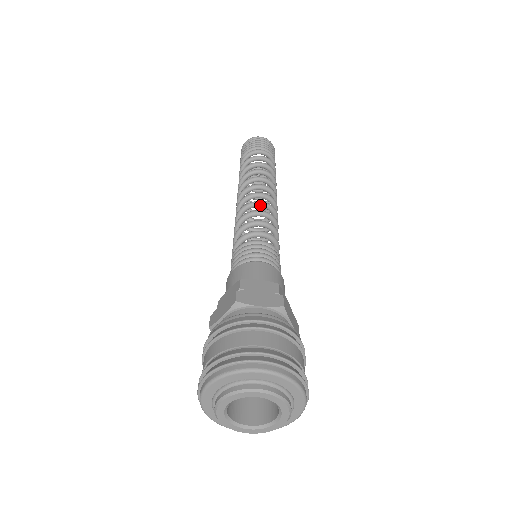
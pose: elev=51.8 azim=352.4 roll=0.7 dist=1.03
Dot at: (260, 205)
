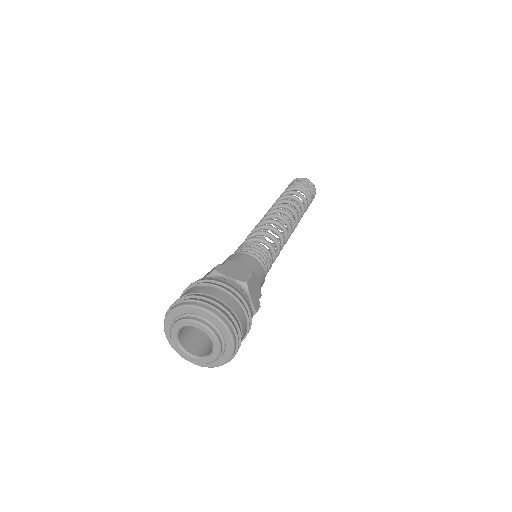
Dot at: (285, 234)
